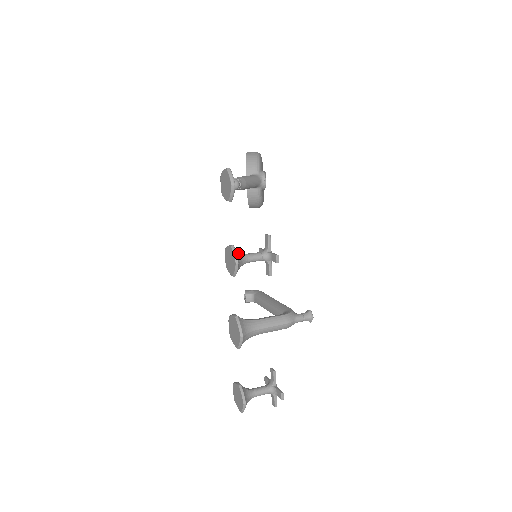
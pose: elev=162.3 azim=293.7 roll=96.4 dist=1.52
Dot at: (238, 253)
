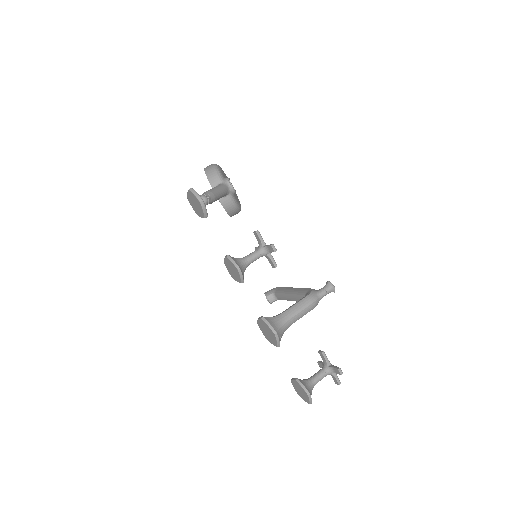
Dot at: (236, 260)
